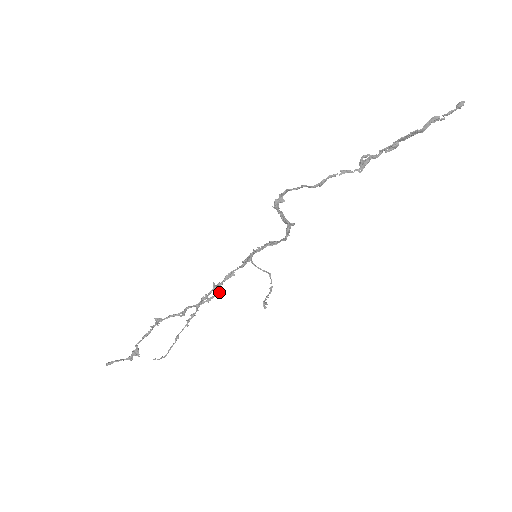
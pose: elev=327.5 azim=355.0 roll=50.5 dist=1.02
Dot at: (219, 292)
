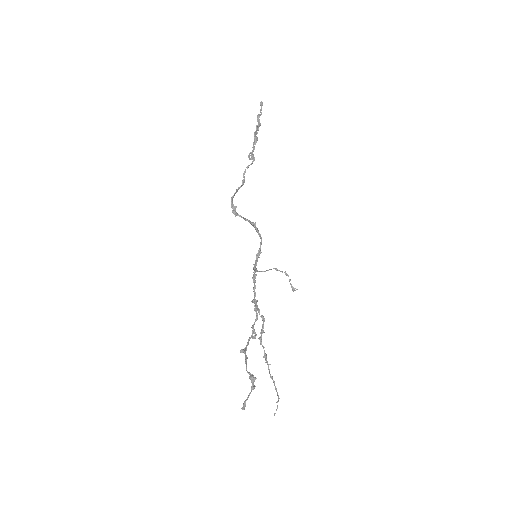
Dot at: (262, 316)
